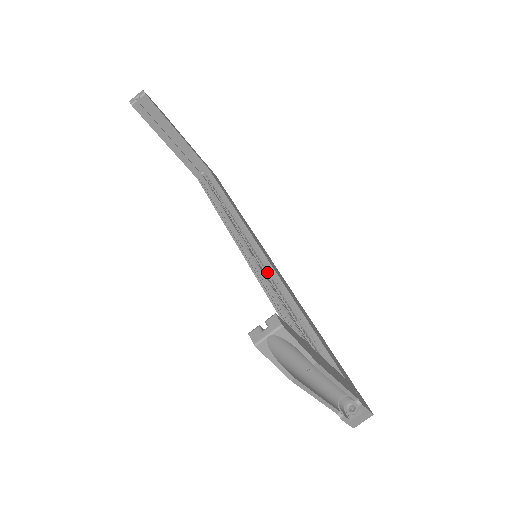
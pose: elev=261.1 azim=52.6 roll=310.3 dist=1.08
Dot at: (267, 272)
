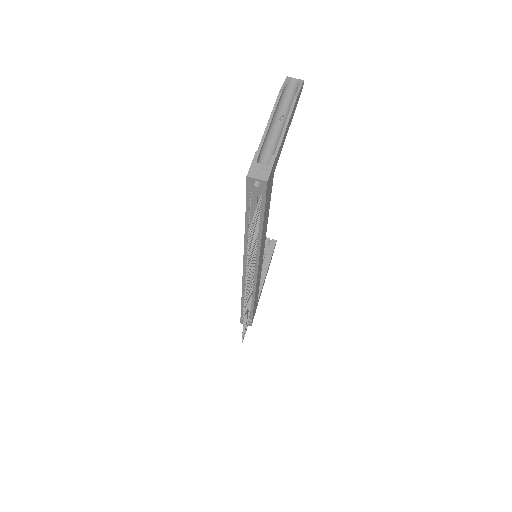
Dot at: occluded
